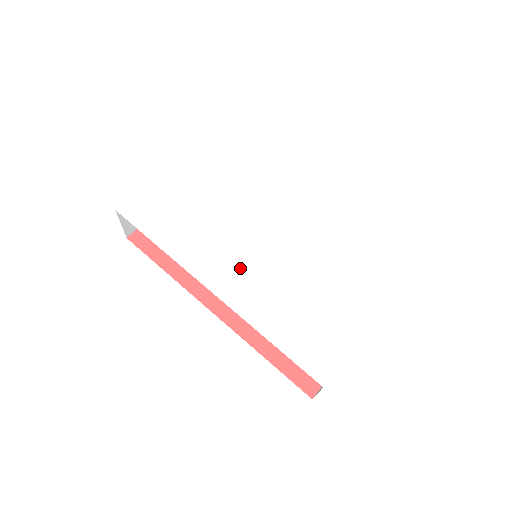
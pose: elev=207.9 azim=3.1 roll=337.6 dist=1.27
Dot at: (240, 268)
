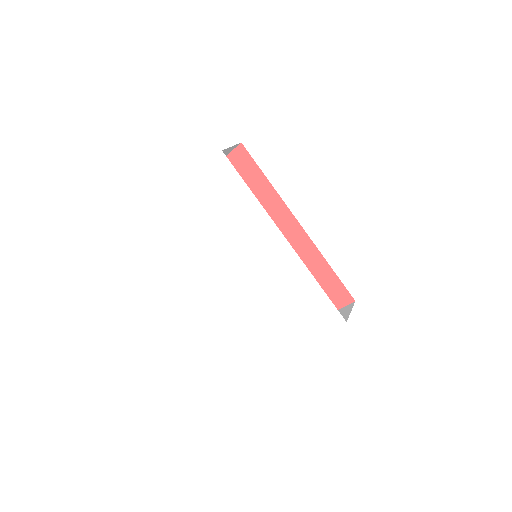
Dot at: (233, 278)
